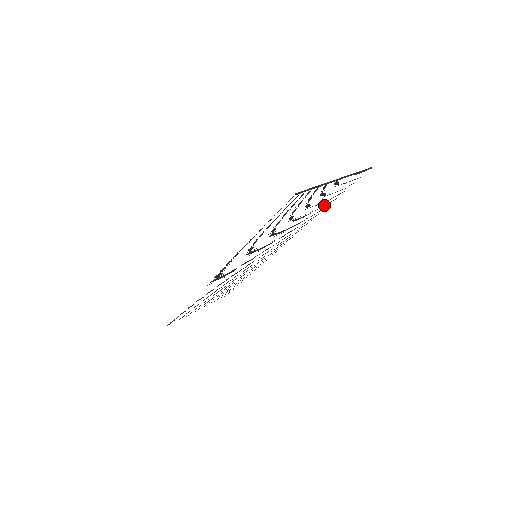
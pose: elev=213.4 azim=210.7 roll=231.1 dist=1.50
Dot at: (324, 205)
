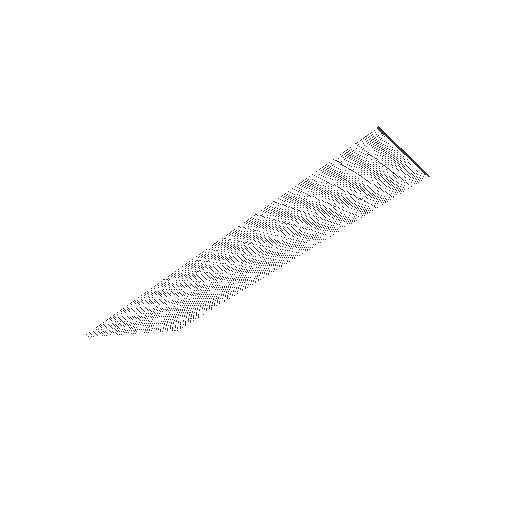
Dot at: occluded
